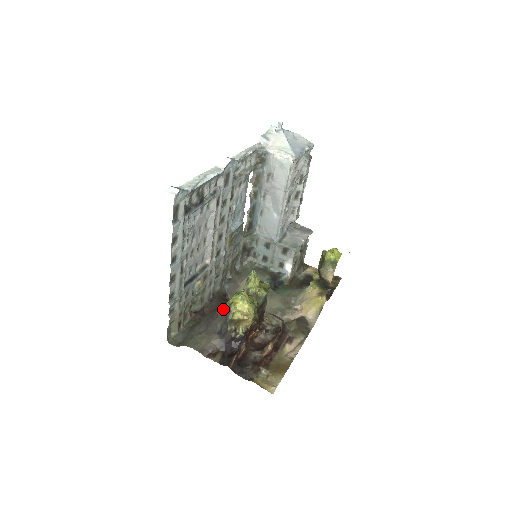
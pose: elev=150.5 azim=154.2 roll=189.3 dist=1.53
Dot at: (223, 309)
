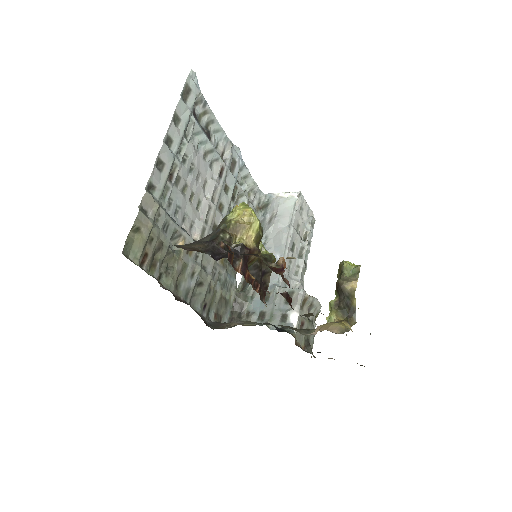
Dot at: occluded
